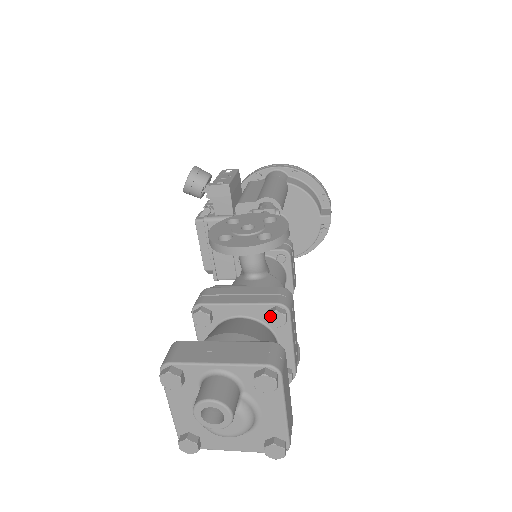
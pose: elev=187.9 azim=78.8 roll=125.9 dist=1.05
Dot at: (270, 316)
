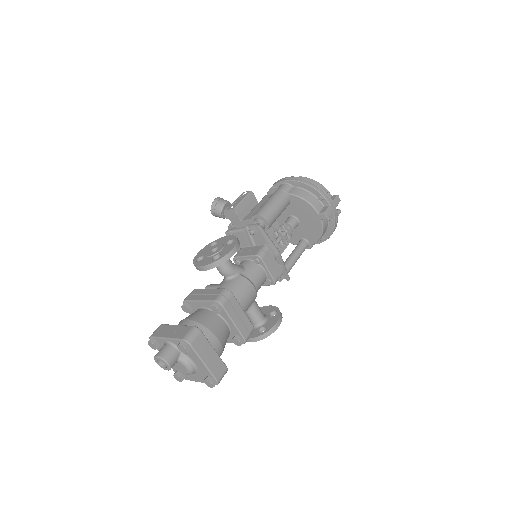
Dot at: (211, 308)
